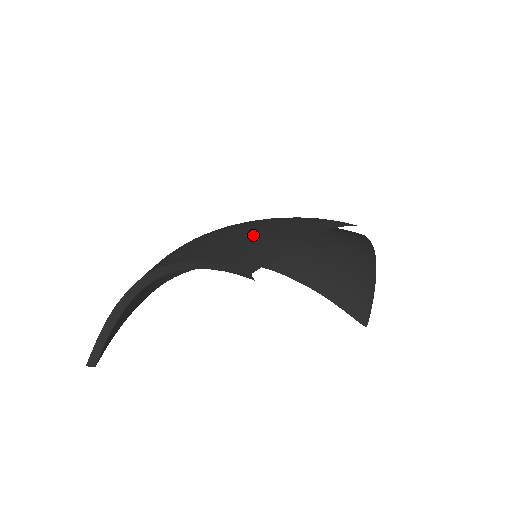
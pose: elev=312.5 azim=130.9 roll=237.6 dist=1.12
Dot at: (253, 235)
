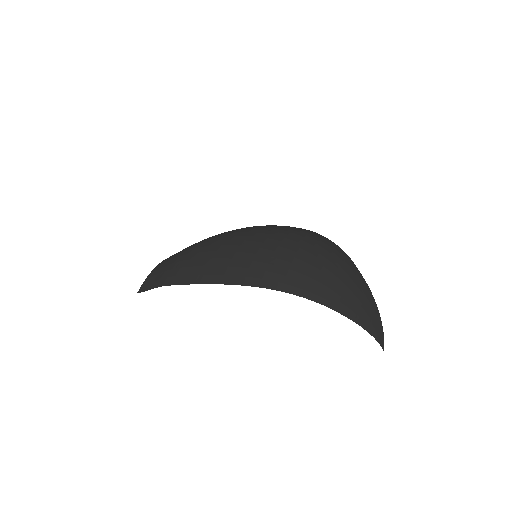
Dot at: (171, 266)
